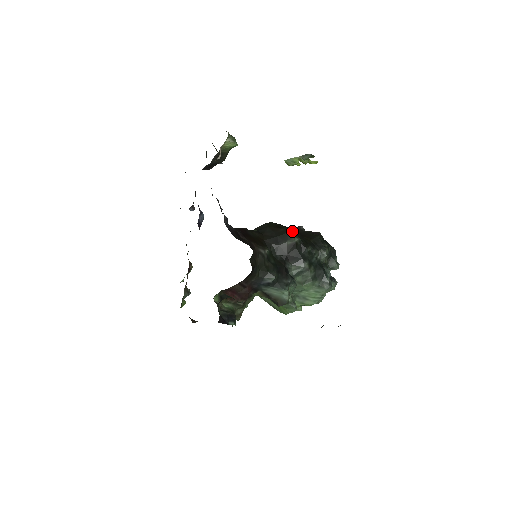
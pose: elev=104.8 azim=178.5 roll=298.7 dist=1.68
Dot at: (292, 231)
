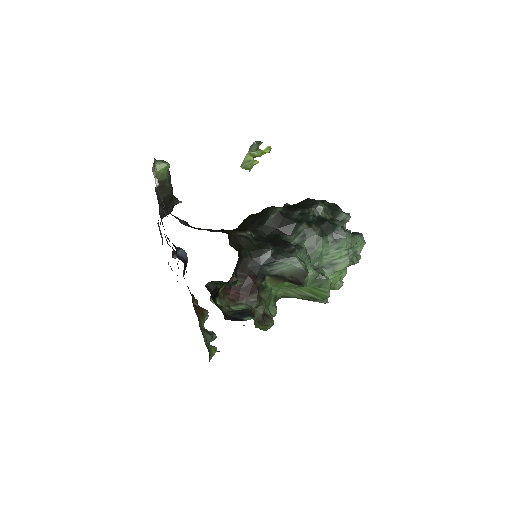
Dot at: (271, 206)
